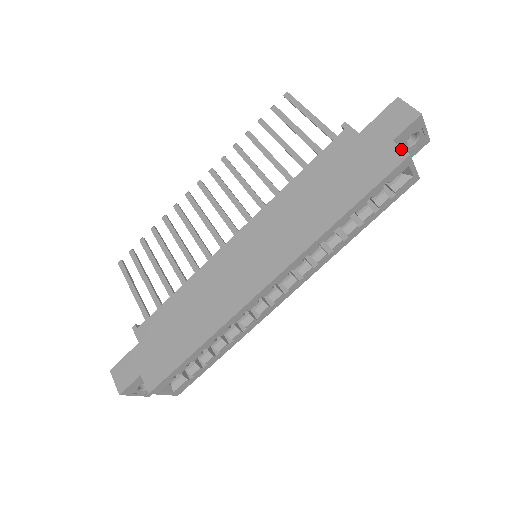
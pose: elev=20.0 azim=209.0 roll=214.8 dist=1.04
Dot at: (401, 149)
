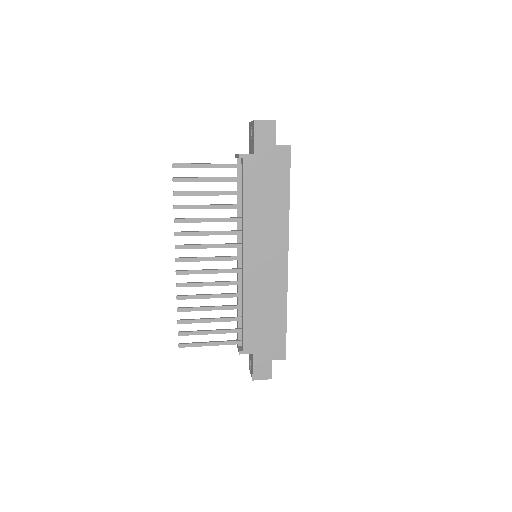
Dot at: (284, 146)
